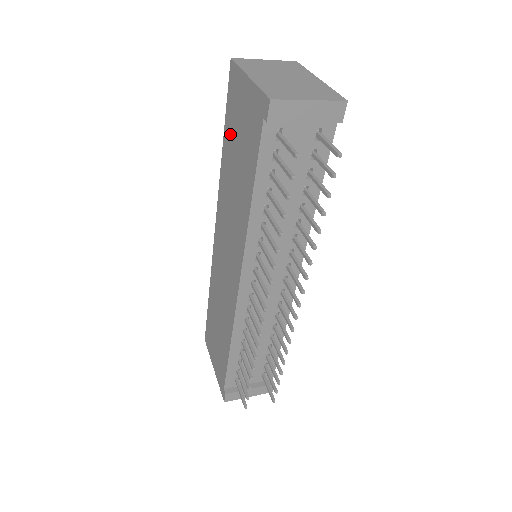
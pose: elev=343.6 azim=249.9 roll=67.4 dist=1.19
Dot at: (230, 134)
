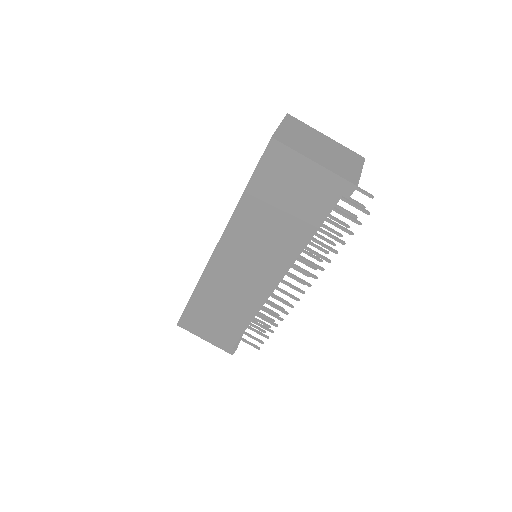
Dot at: (265, 191)
